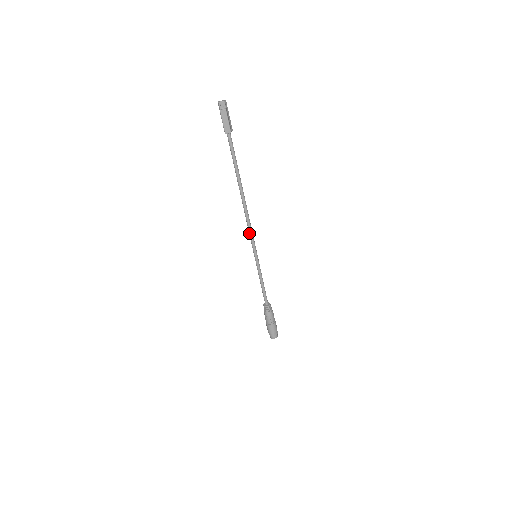
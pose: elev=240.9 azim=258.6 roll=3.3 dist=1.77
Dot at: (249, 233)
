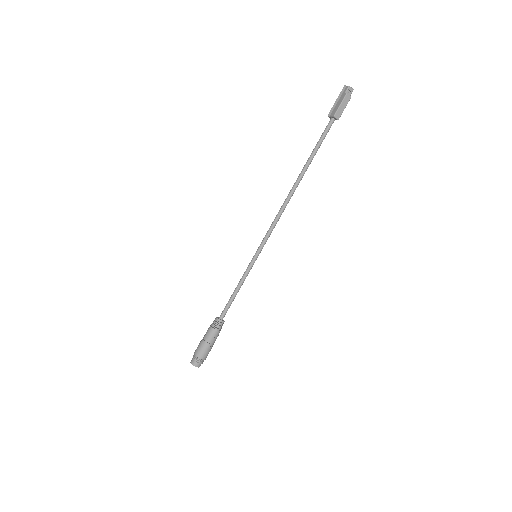
Dot at: (271, 226)
